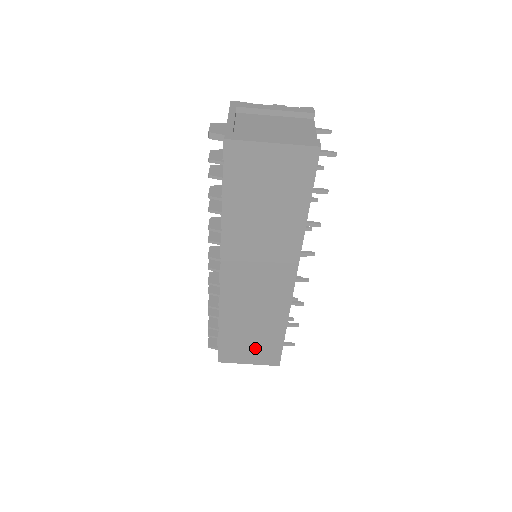
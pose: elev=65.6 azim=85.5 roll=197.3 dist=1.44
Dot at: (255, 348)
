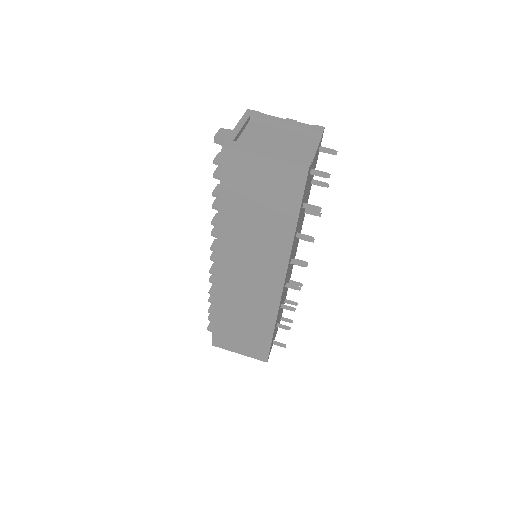
Dot at: (245, 340)
